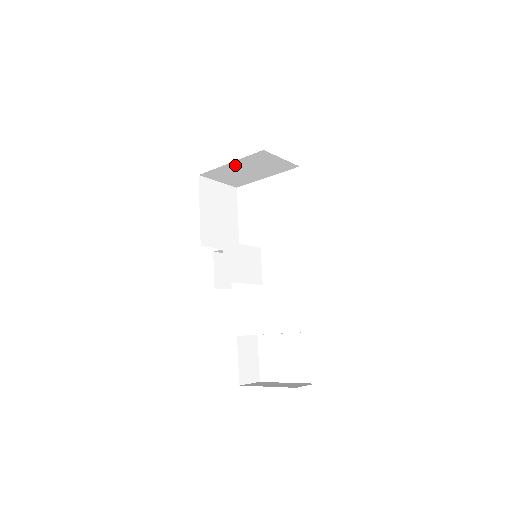
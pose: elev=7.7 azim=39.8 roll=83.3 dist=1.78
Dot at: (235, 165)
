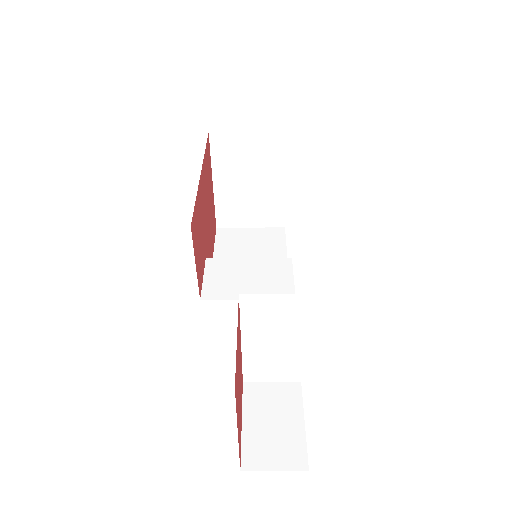
Dot at: (223, 183)
